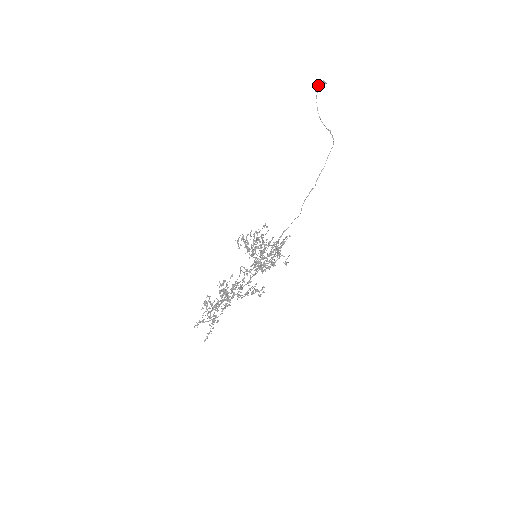
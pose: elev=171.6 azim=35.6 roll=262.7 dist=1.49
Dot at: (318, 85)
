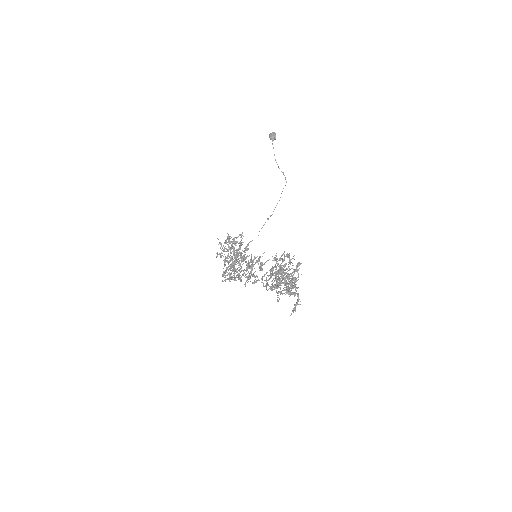
Dot at: (275, 135)
